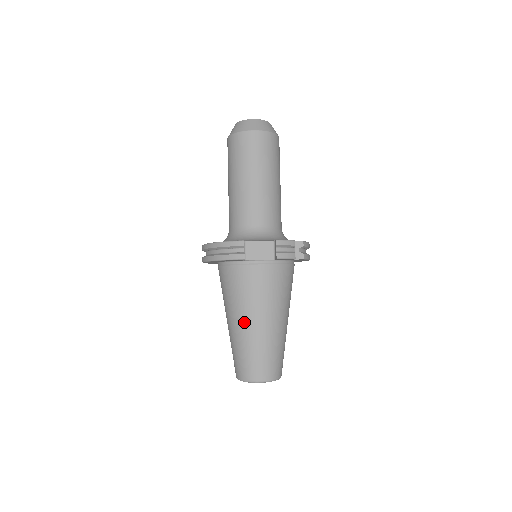
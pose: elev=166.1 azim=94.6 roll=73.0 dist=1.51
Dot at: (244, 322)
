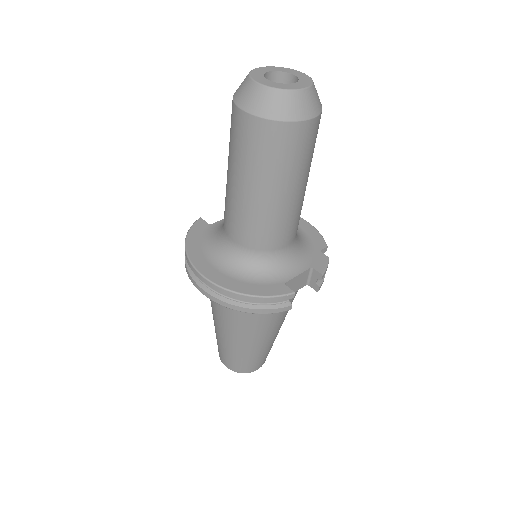
Dot at: (257, 341)
